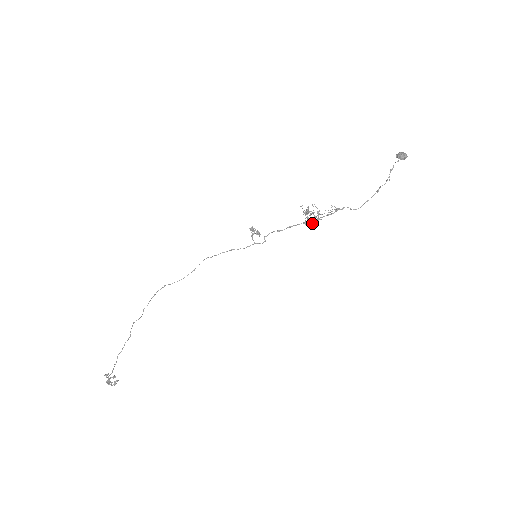
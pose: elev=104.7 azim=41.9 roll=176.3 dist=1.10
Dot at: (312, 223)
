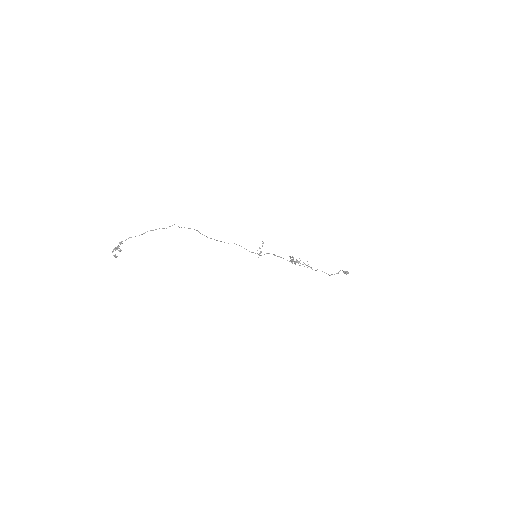
Dot at: occluded
